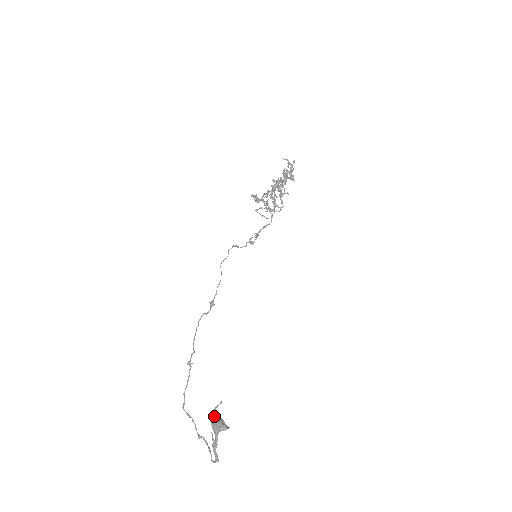
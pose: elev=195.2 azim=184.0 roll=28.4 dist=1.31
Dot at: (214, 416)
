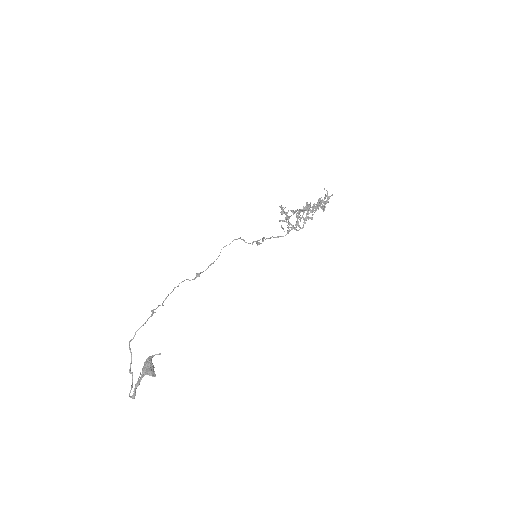
Dot at: (149, 361)
